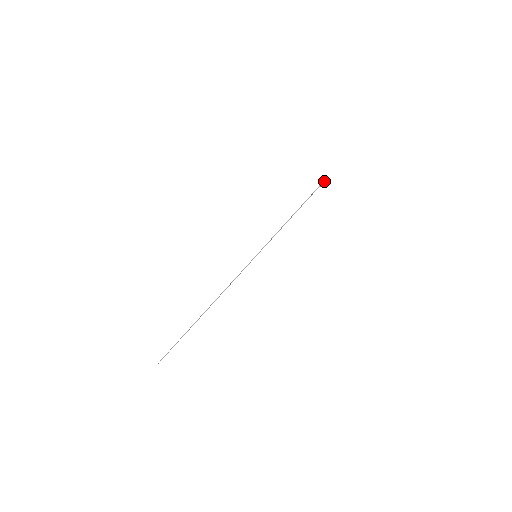
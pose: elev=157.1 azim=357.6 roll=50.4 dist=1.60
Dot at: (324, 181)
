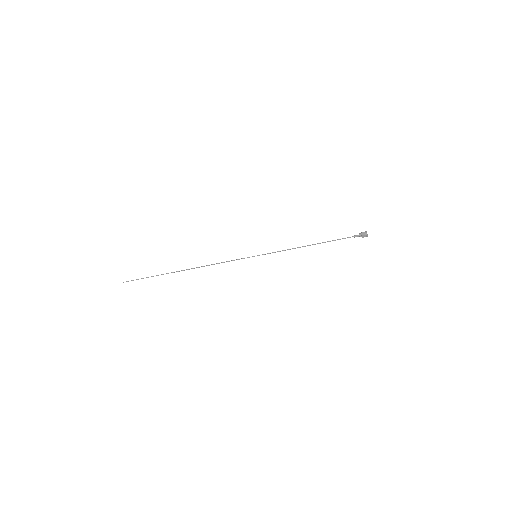
Dot at: (361, 234)
